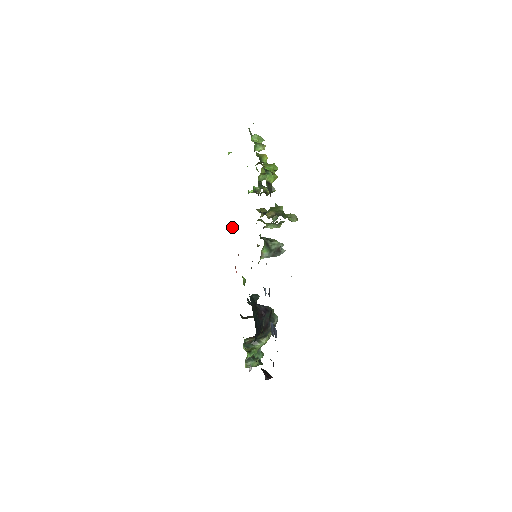
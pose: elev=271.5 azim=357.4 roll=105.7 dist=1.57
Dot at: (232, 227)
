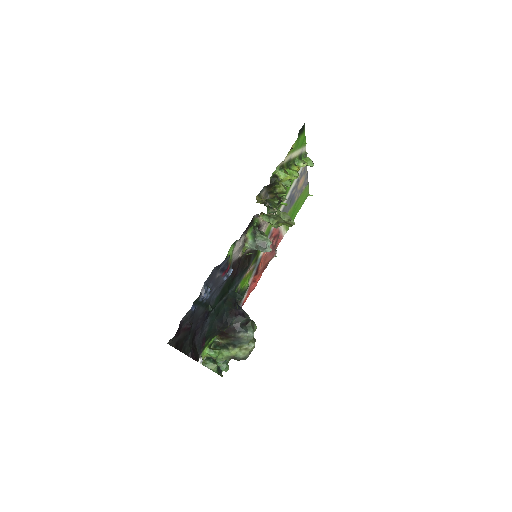
Dot at: (274, 250)
